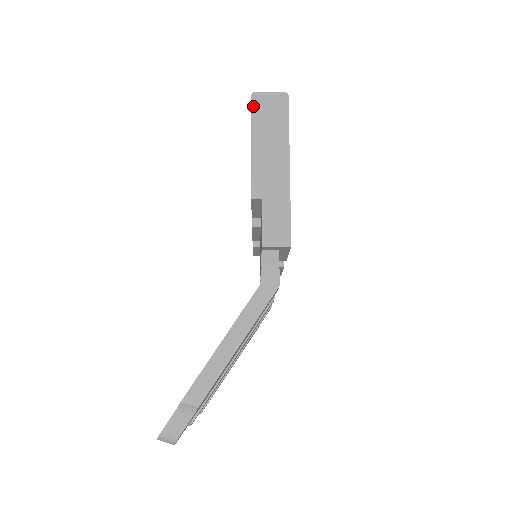
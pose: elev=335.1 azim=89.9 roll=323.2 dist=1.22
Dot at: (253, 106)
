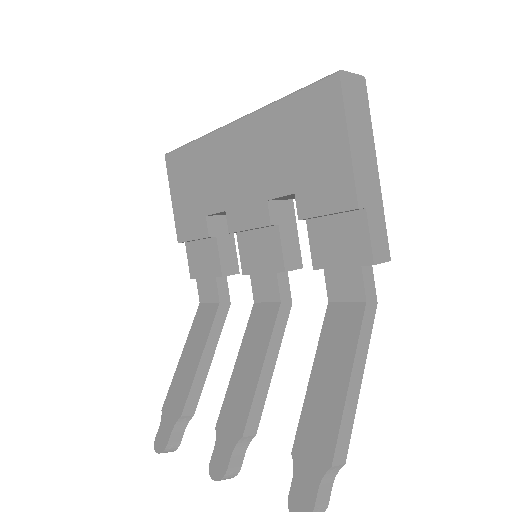
Dot at: (343, 88)
